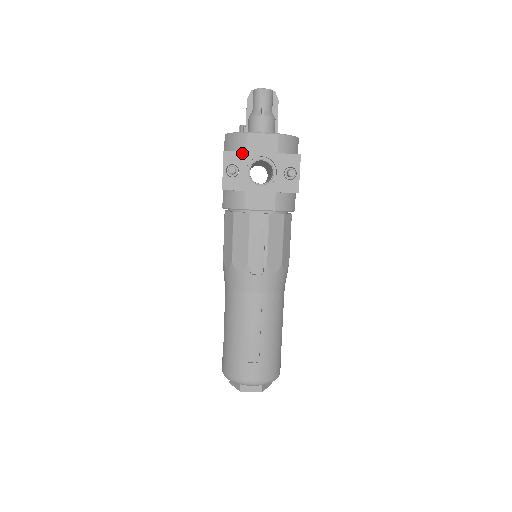
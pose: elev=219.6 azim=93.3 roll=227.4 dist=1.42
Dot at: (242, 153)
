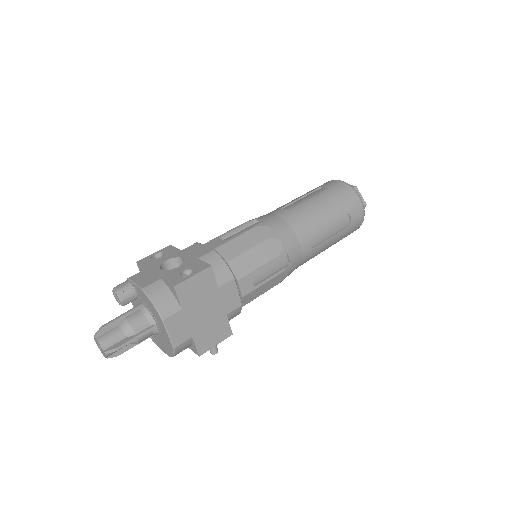
Dot at: occluded
